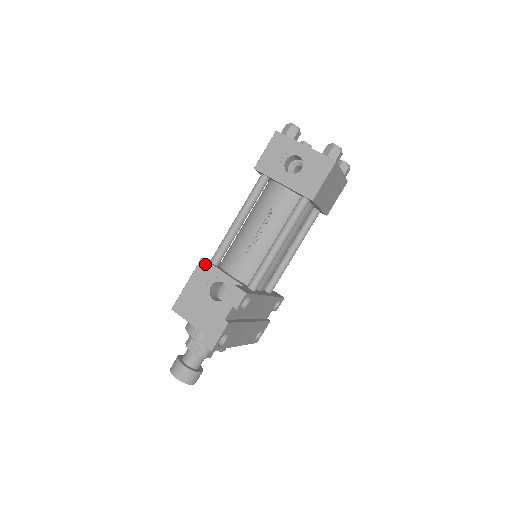
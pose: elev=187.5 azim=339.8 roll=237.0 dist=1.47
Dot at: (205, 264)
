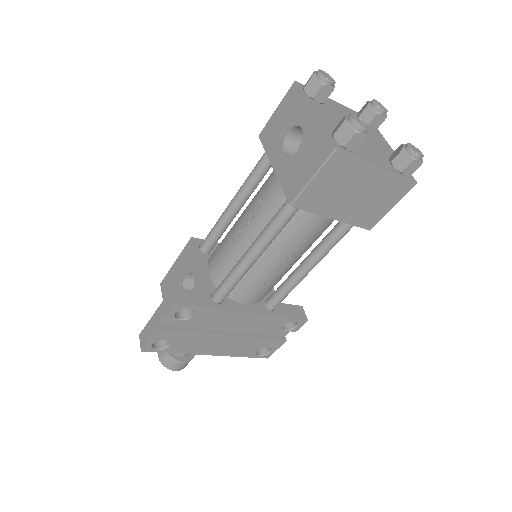
Dot at: (190, 246)
